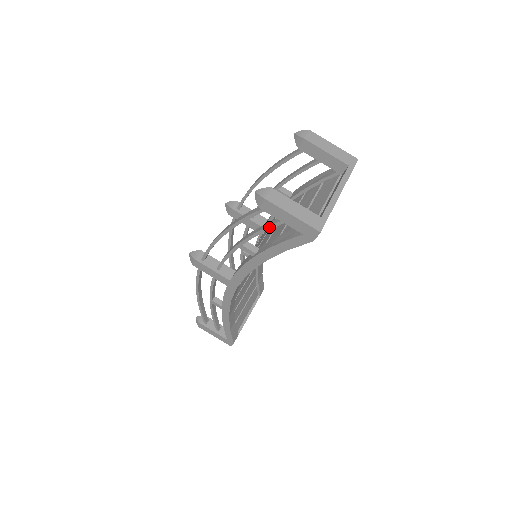
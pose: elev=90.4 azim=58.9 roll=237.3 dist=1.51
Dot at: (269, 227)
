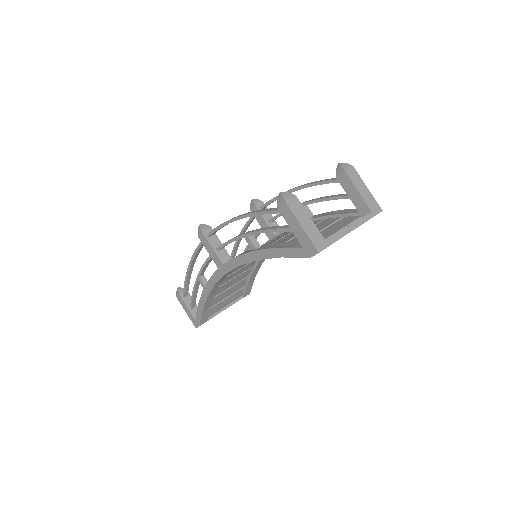
Dot at: (278, 229)
